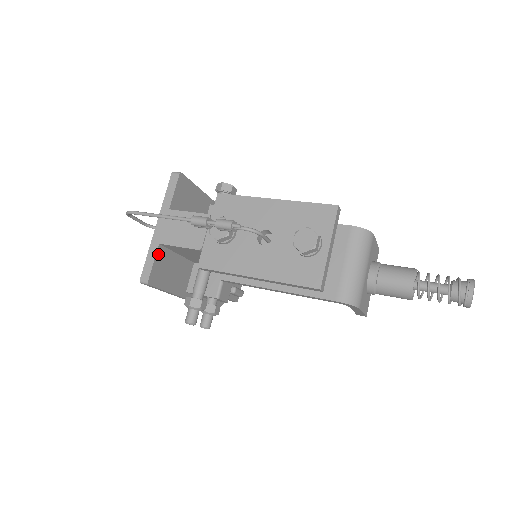
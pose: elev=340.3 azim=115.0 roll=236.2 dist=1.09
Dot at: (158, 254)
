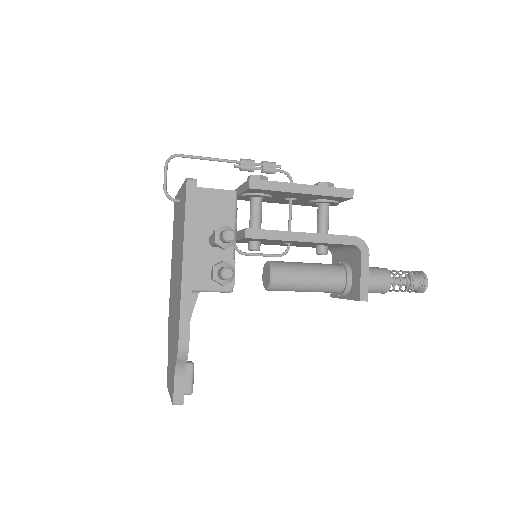
Dot at: occluded
